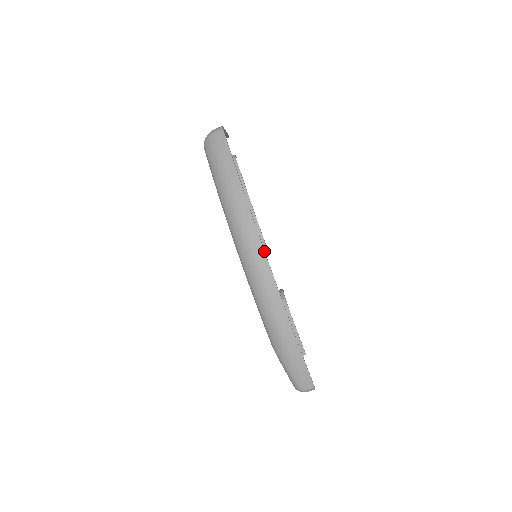
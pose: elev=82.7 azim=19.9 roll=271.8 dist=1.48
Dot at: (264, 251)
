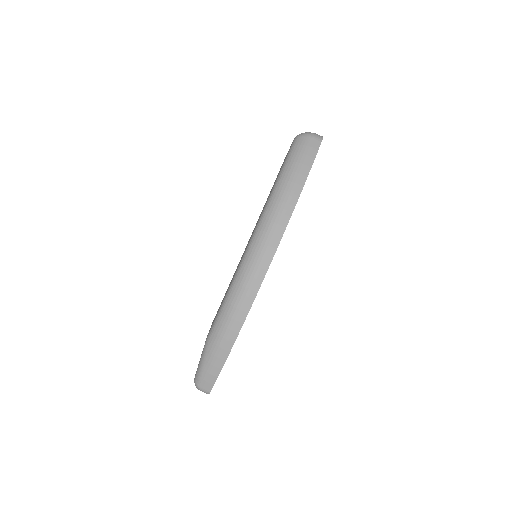
Dot at: occluded
